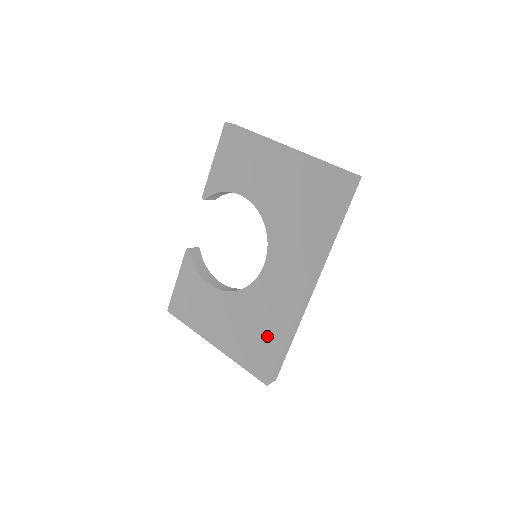
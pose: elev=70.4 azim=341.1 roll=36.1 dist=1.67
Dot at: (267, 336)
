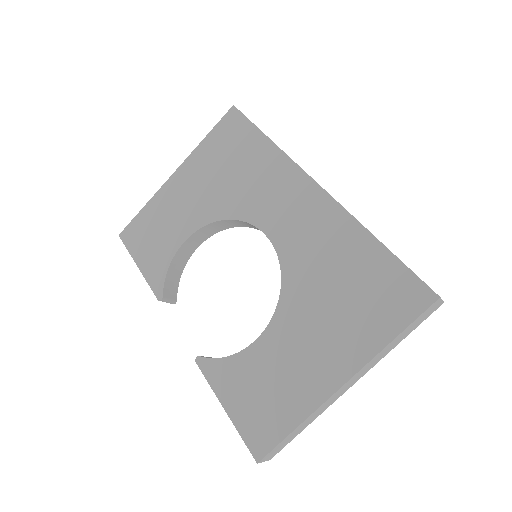
Dot at: (358, 265)
